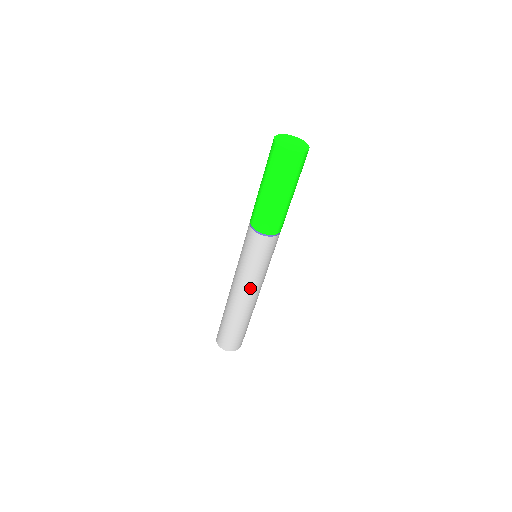
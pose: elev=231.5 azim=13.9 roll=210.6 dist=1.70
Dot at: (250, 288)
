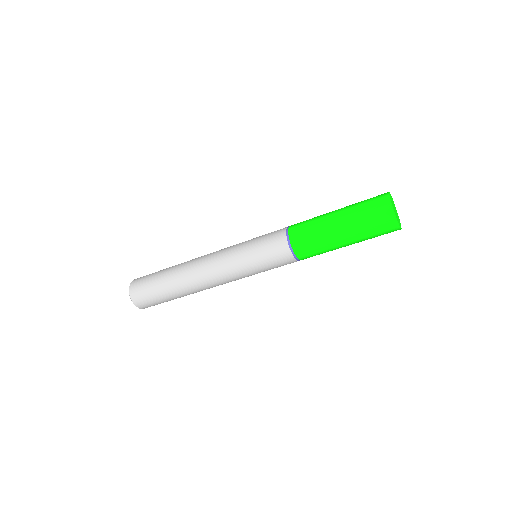
Dot at: (222, 272)
